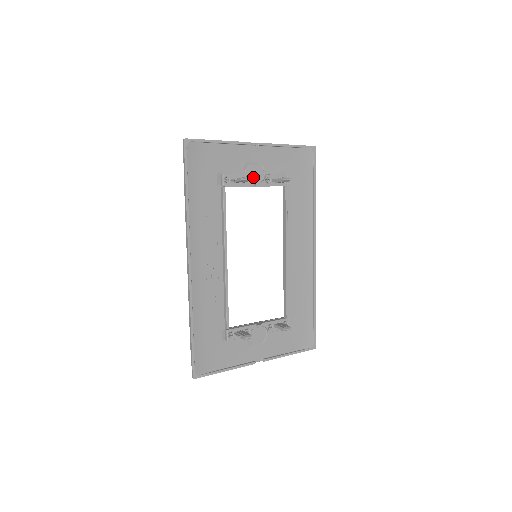
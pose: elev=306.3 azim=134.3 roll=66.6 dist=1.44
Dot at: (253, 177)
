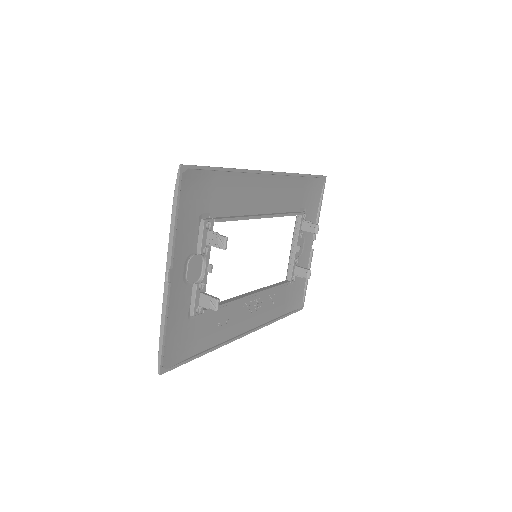
Dot at: (197, 271)
